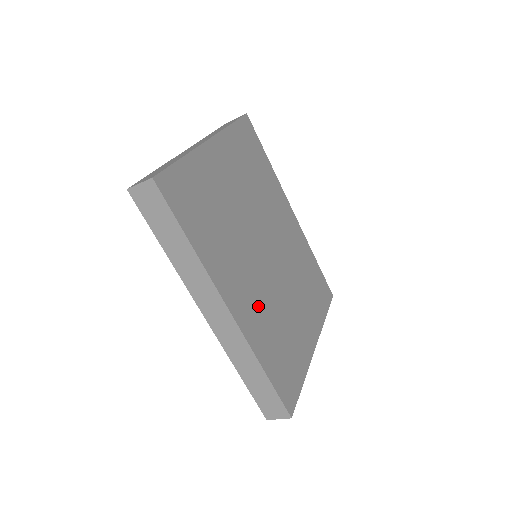
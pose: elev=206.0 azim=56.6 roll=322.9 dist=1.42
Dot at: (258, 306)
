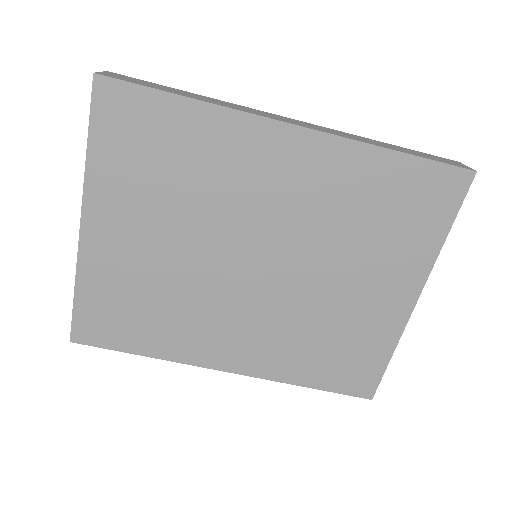
Dot at: (267, 337)
